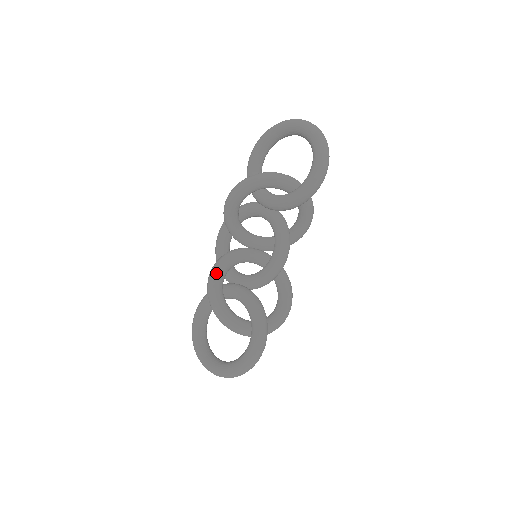
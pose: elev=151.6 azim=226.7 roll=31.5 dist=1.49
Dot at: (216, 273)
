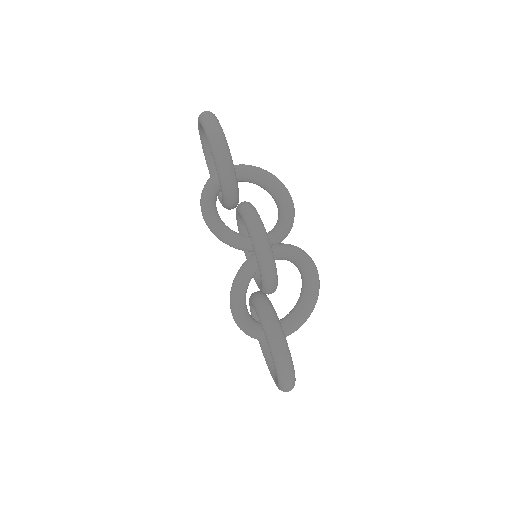
Dot at: (231, 296)
